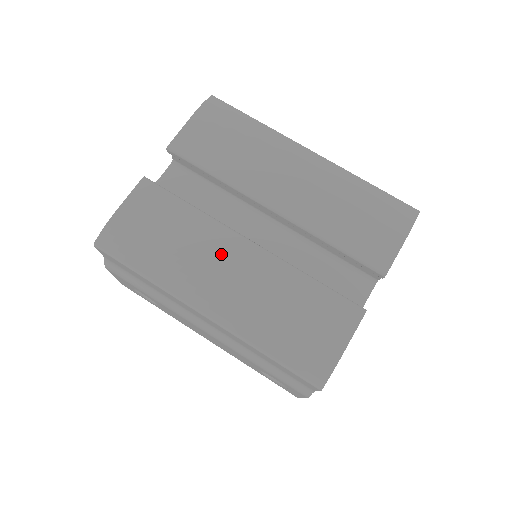
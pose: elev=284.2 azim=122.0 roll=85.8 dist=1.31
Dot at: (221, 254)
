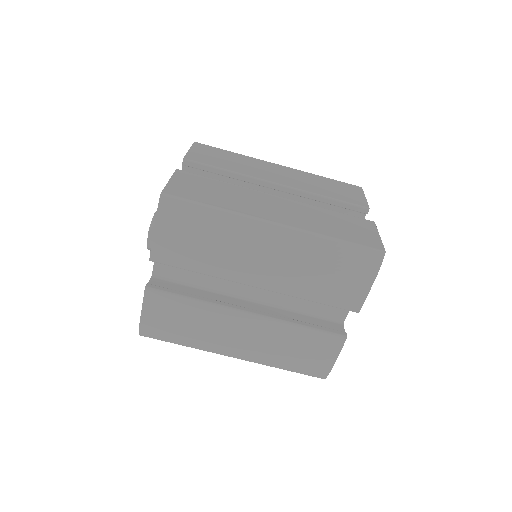
Dot at: (229, 327)
